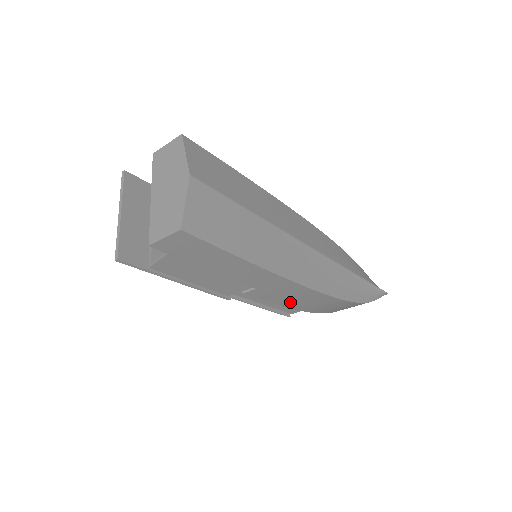
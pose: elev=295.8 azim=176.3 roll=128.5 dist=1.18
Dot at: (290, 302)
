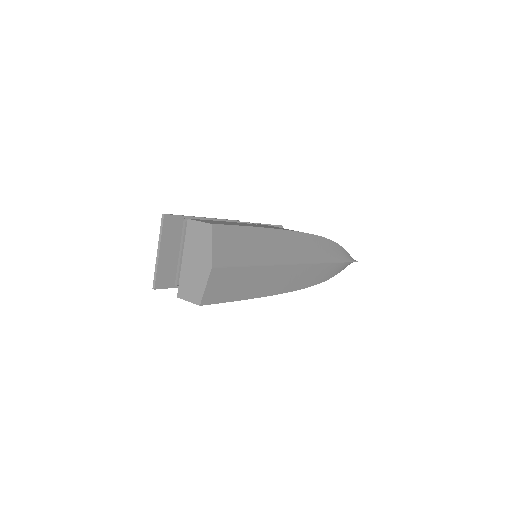
Dot at: occluded
